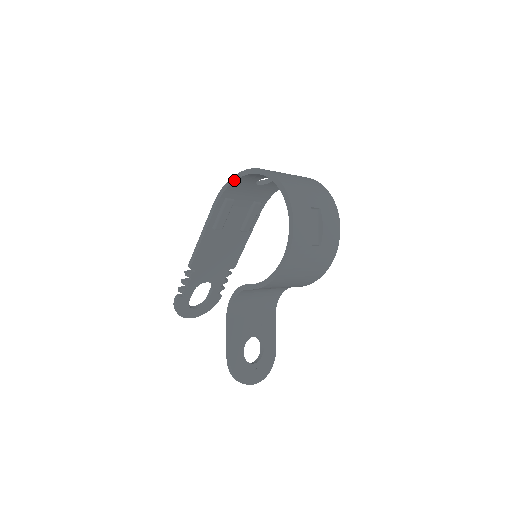
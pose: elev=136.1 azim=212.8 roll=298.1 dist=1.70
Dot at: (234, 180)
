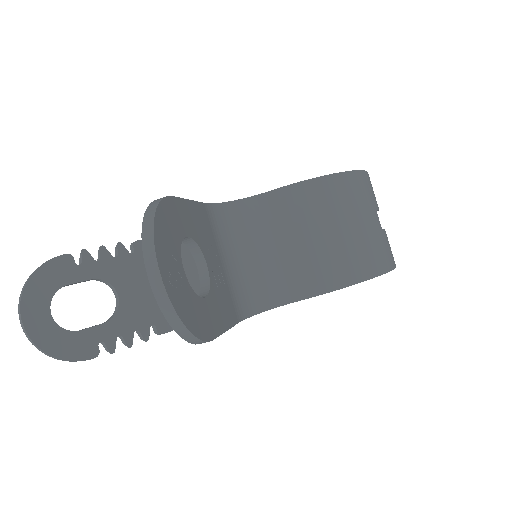
Dot at: occluded
